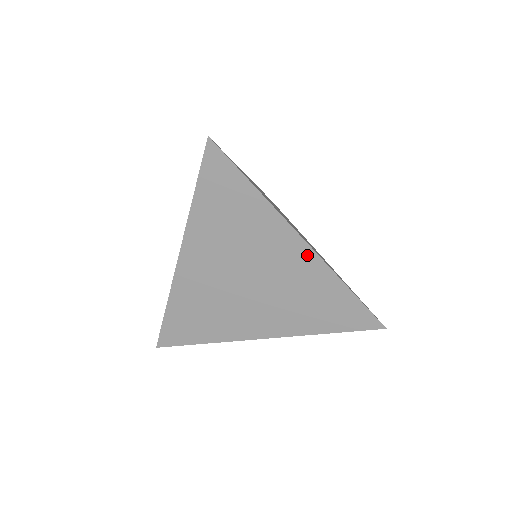
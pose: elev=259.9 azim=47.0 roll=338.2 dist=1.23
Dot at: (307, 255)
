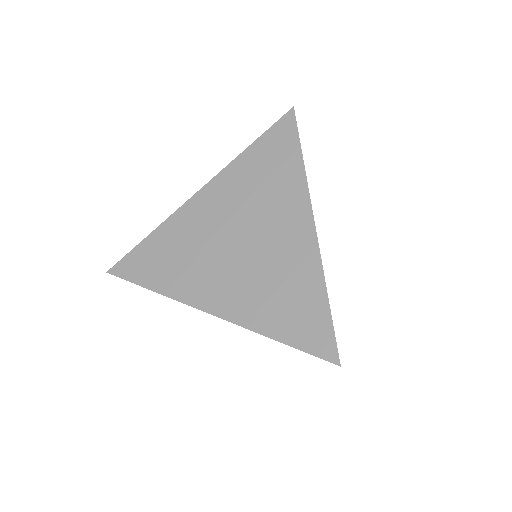
Dot at: (308, 239)
